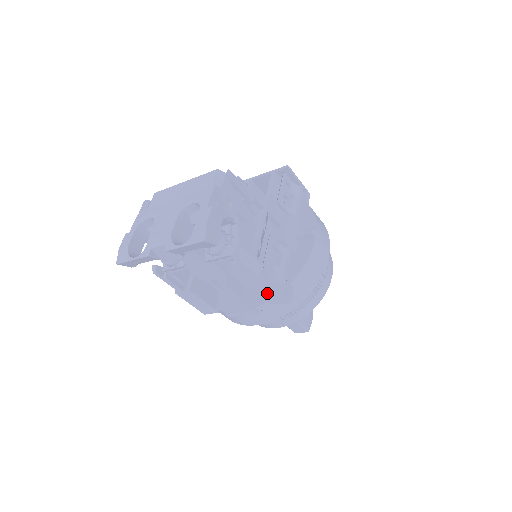
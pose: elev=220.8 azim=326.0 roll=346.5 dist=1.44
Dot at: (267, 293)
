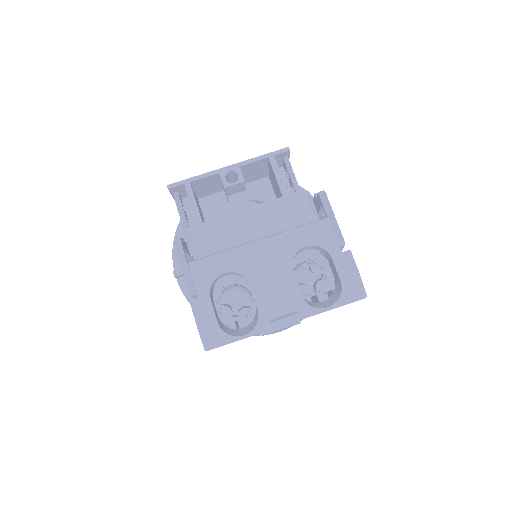
Dot at: occluded
